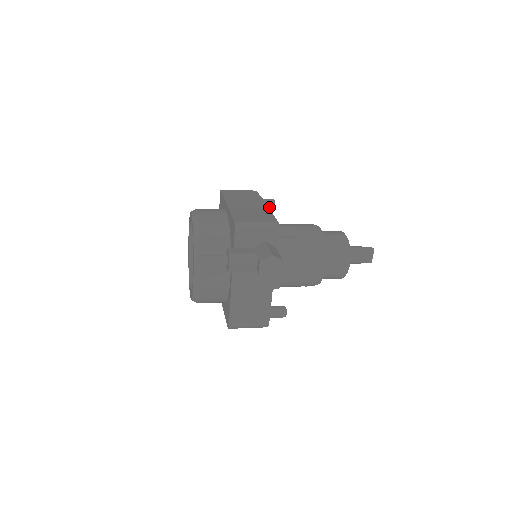
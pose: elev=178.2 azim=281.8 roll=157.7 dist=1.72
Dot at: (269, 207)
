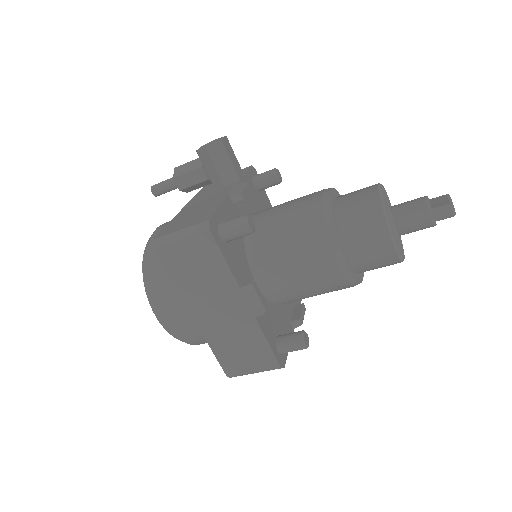
Dot at: occluded
